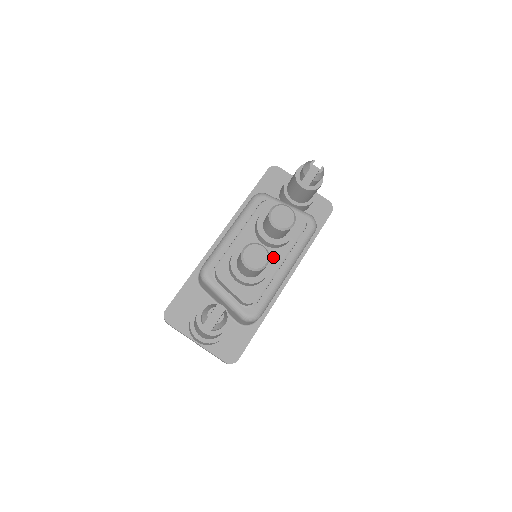
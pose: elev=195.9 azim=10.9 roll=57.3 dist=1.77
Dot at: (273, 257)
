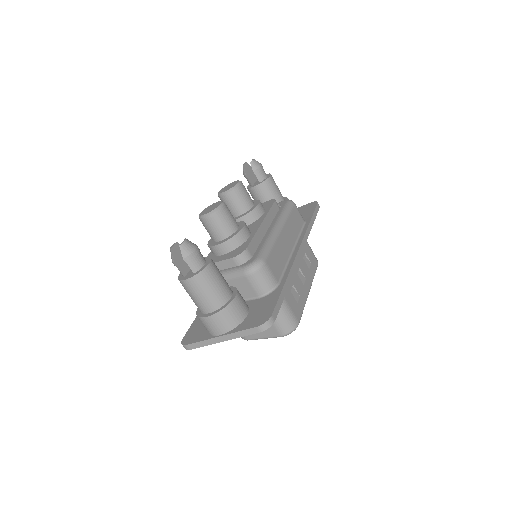
Dot at: (253, 226)
